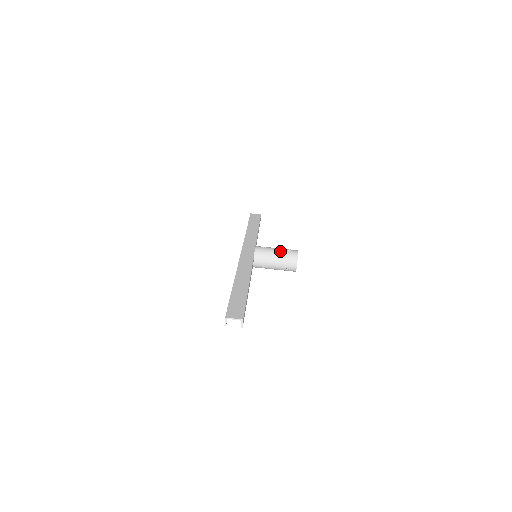
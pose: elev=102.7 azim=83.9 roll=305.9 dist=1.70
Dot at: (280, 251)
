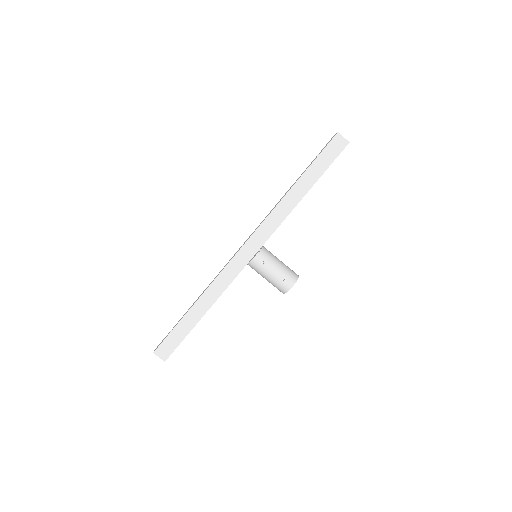
Dot at: (274, 278)
